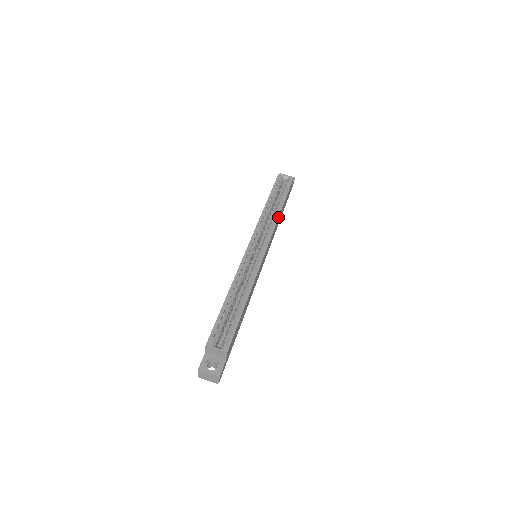
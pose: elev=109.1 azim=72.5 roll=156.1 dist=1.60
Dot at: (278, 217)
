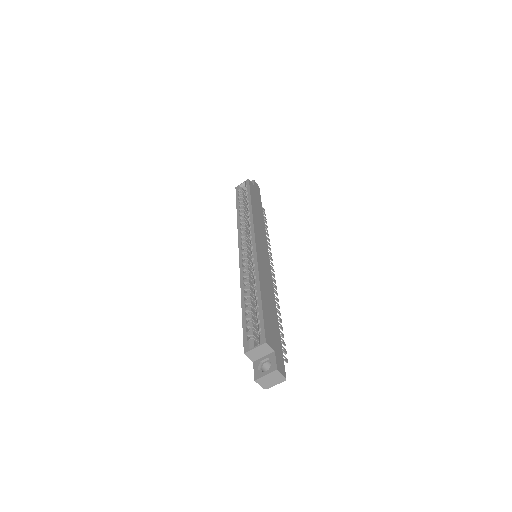
Dot at: (251, 213)
